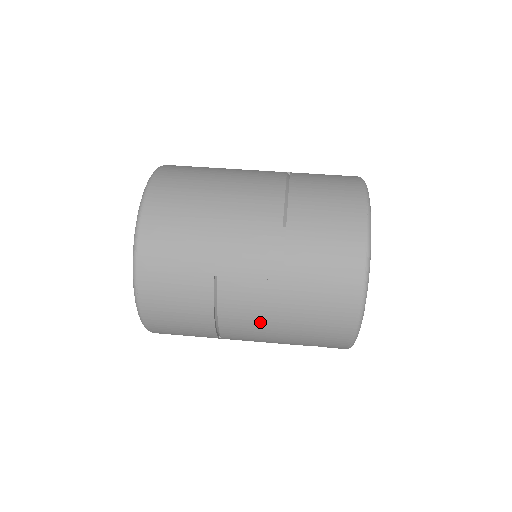
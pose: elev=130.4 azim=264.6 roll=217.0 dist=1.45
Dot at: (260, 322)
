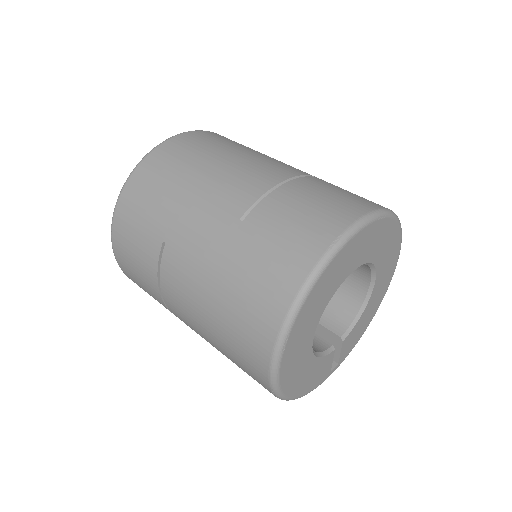
Dot at: (190, 312)
